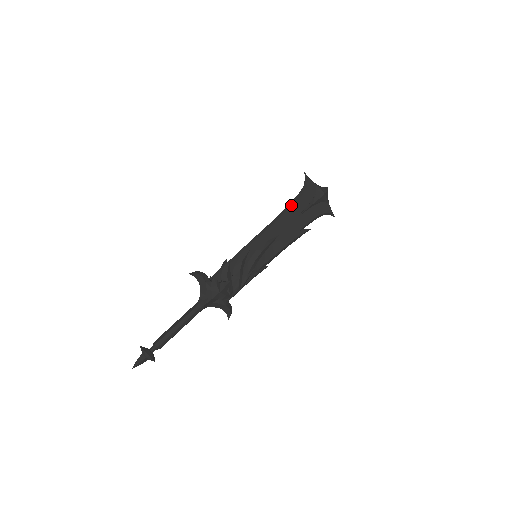
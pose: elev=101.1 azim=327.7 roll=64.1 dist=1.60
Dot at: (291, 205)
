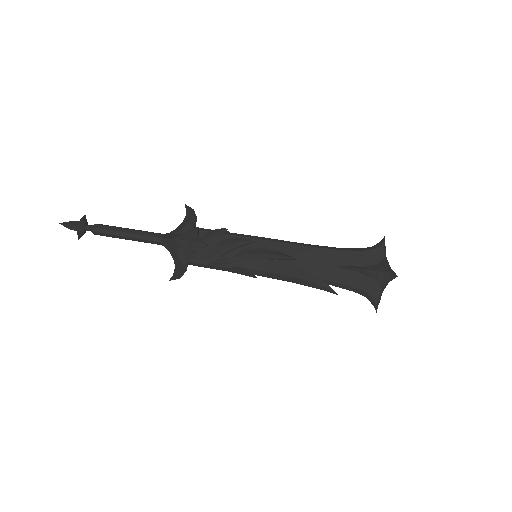
Dot at: (339, 249)
